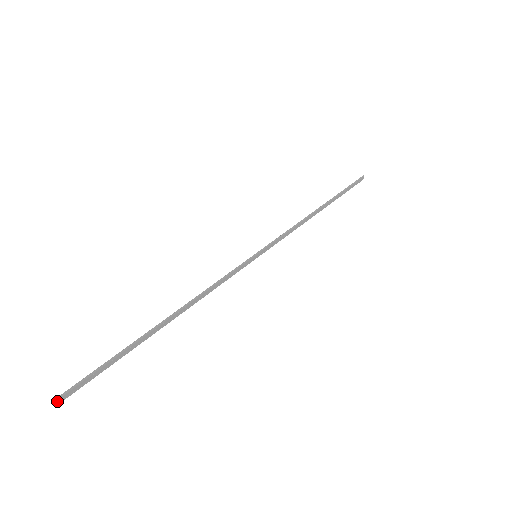
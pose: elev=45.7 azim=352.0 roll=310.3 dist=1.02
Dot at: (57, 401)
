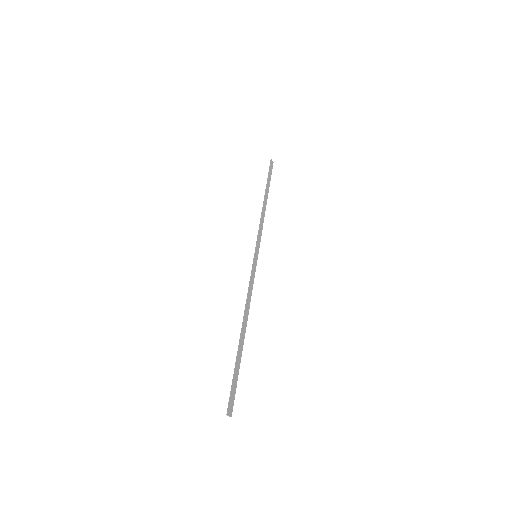
Dot at: occluded
